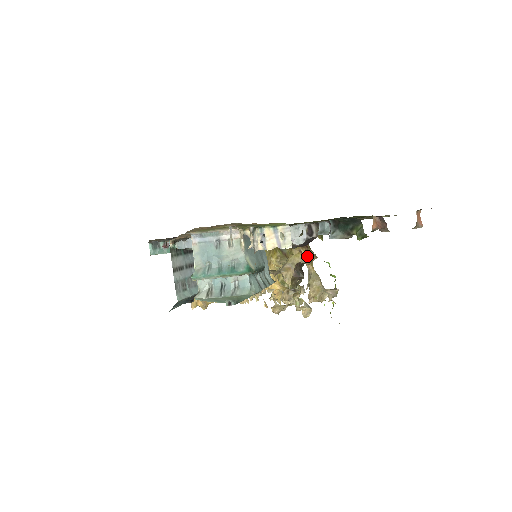
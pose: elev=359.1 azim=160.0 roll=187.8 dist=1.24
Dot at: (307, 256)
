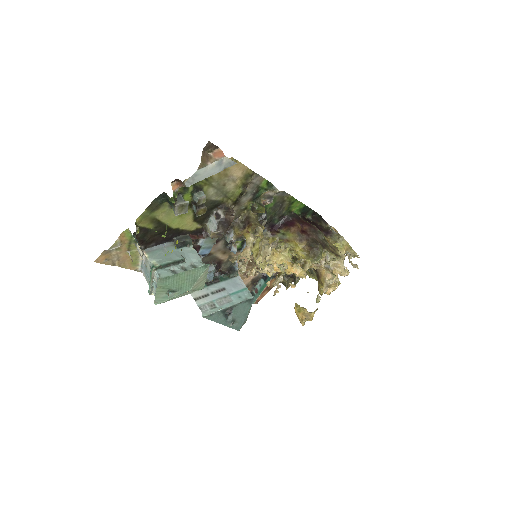
Dot at: (251, 231)
